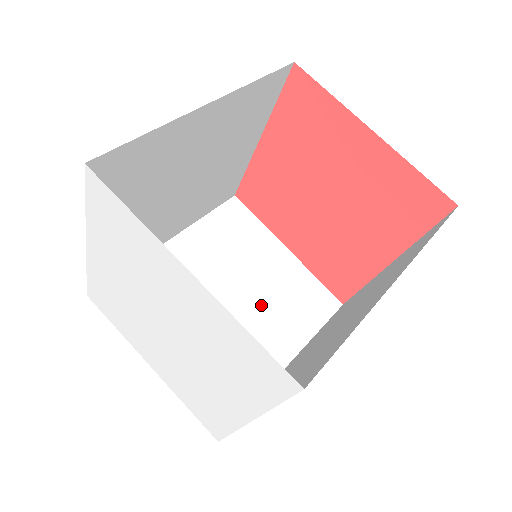
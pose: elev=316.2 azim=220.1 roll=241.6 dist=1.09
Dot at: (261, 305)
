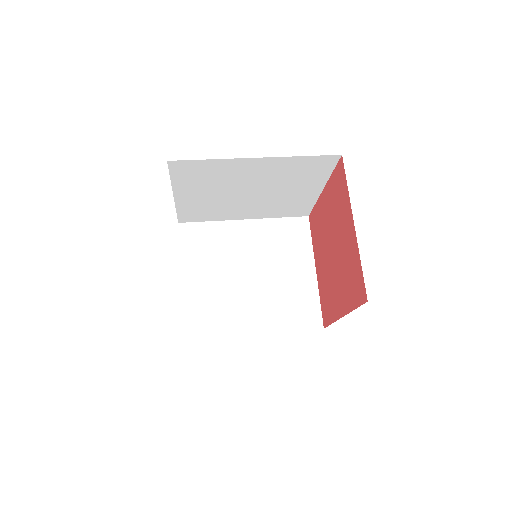
Dot at: (268, 291)
